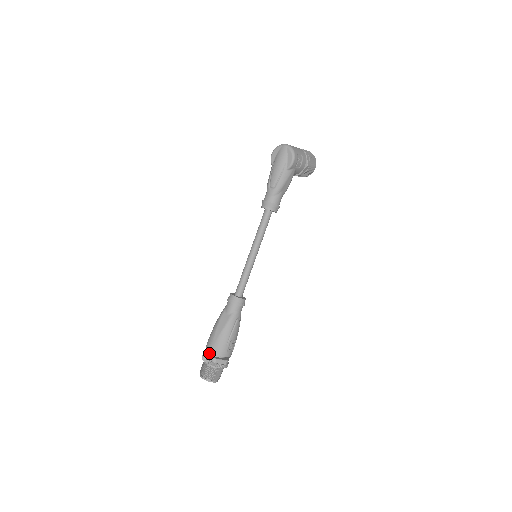
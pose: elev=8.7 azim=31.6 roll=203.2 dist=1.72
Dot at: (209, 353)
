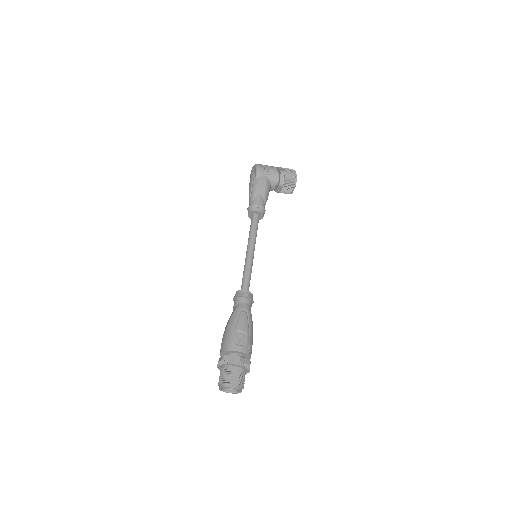
Dot at: occluded
